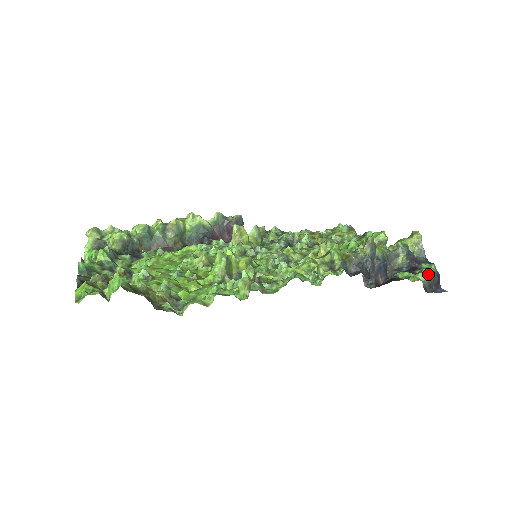
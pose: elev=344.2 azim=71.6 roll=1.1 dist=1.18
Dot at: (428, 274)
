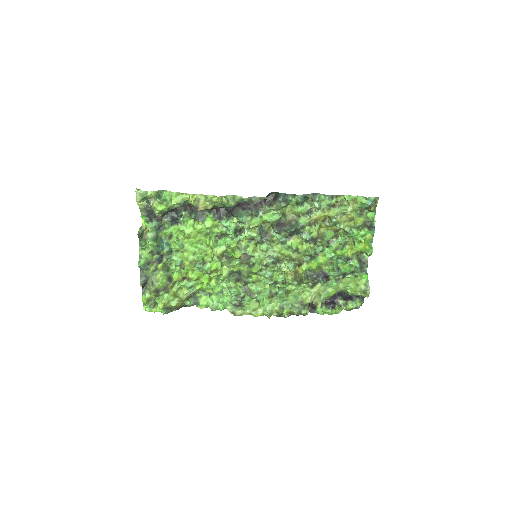
Dot at: (349, 310)
